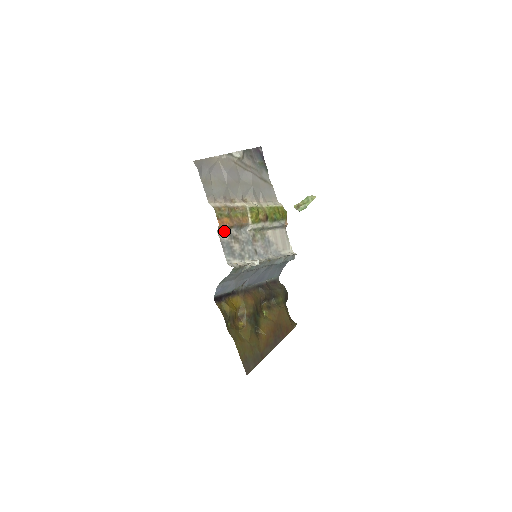
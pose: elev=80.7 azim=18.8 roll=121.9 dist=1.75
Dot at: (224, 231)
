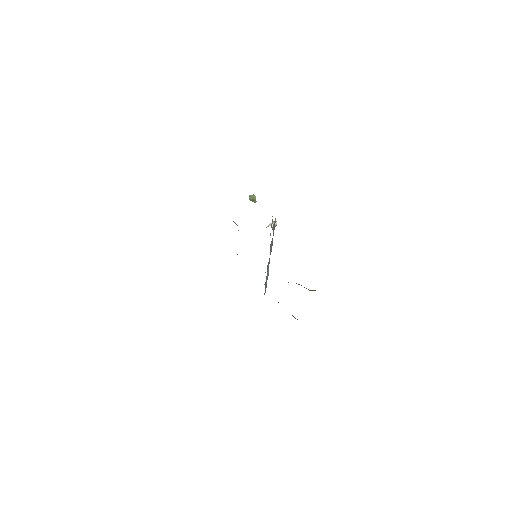
Dot at: occluded
